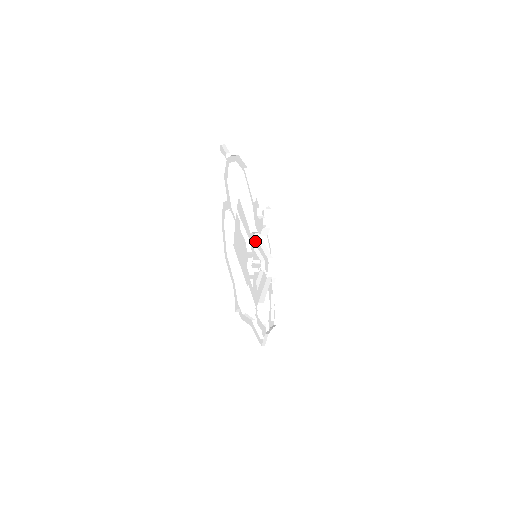
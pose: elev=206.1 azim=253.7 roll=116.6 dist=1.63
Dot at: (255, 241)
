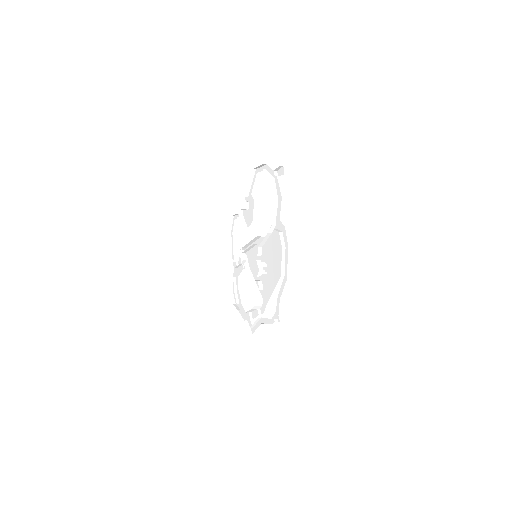
Dot at: occluded
